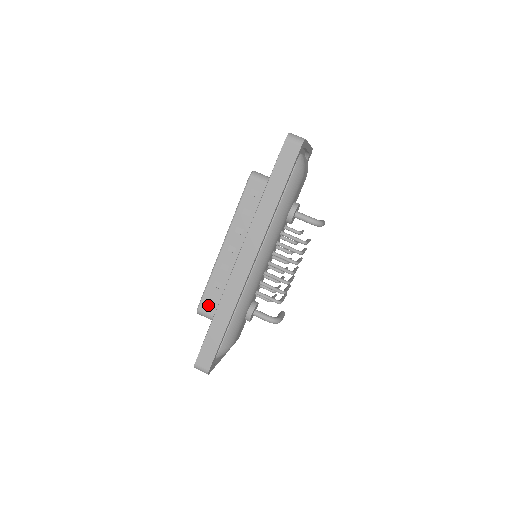
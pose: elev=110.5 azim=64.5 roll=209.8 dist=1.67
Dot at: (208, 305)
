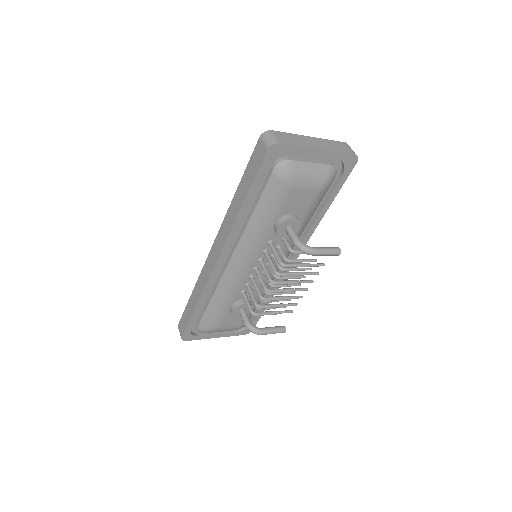
Dot at: occluded
